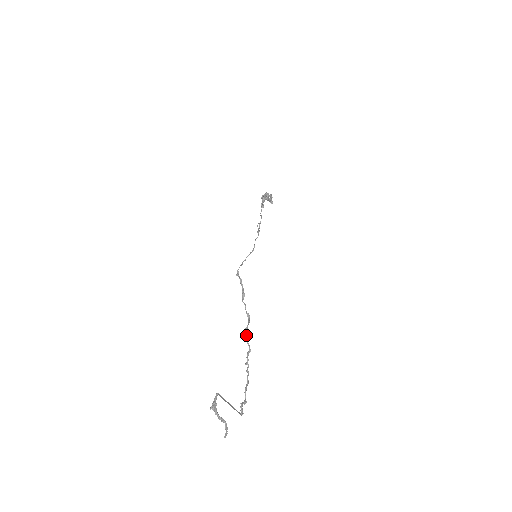
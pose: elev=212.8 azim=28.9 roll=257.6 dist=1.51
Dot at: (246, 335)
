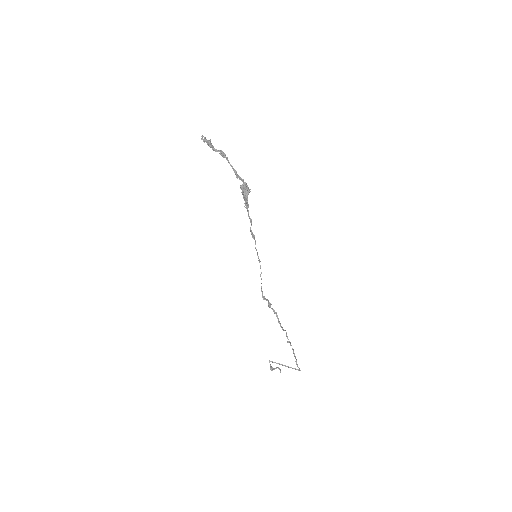
Dot at: (281, 327)
